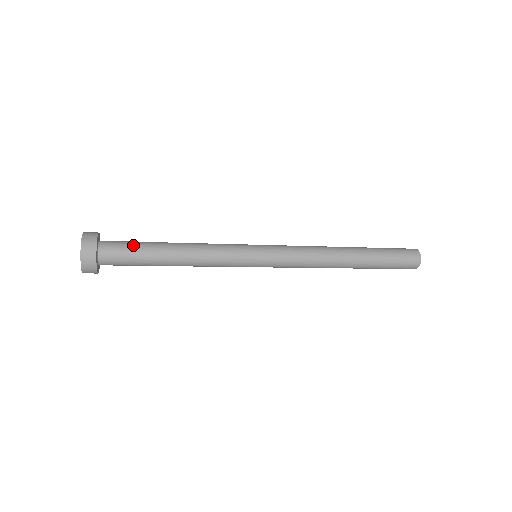
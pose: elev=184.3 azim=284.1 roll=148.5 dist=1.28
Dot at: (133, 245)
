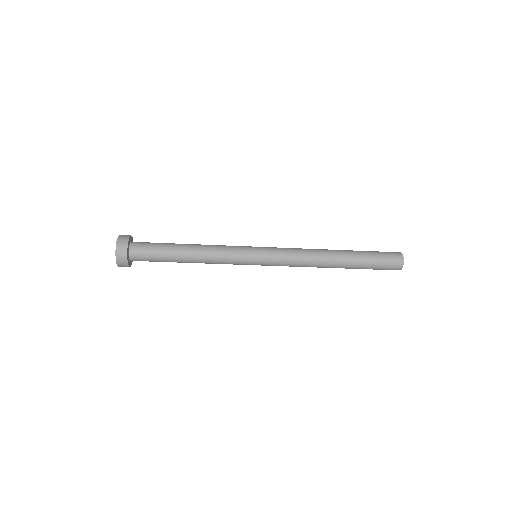
Dot at: occluded
